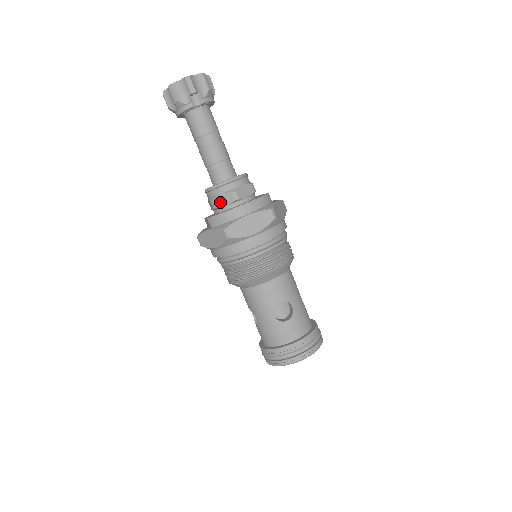
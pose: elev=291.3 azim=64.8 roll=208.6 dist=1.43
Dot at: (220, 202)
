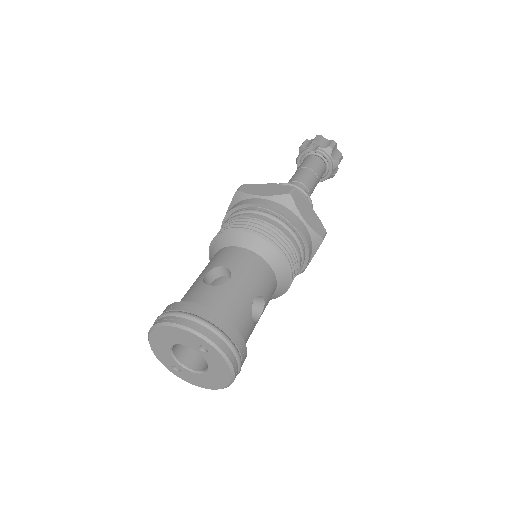
Dot at: occluded
